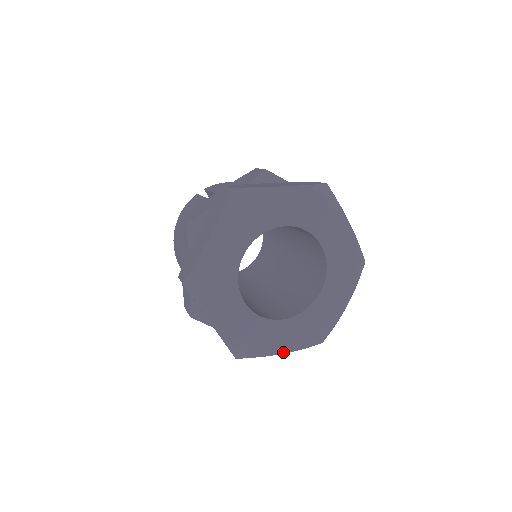
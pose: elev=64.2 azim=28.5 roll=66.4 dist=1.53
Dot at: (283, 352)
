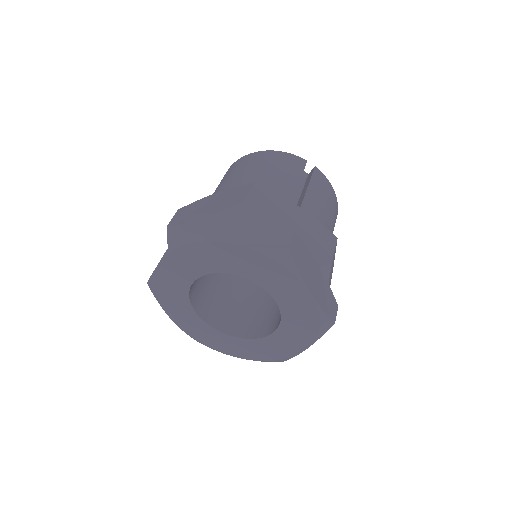
Dot at: (172, 319)
